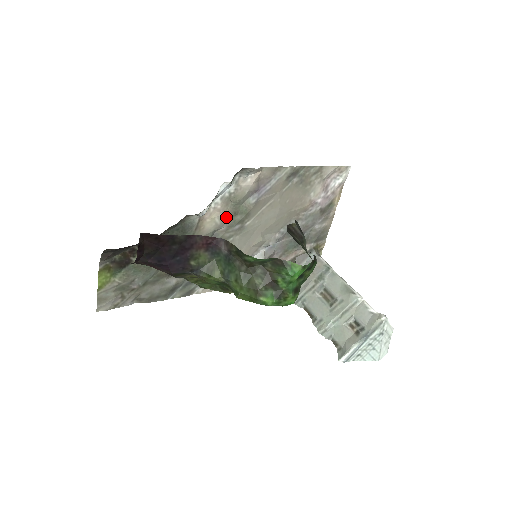
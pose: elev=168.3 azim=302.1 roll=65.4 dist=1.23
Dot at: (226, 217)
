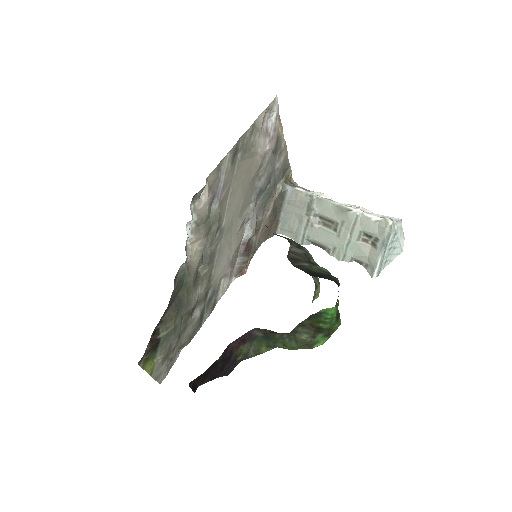
Dot at: (204, 239)
